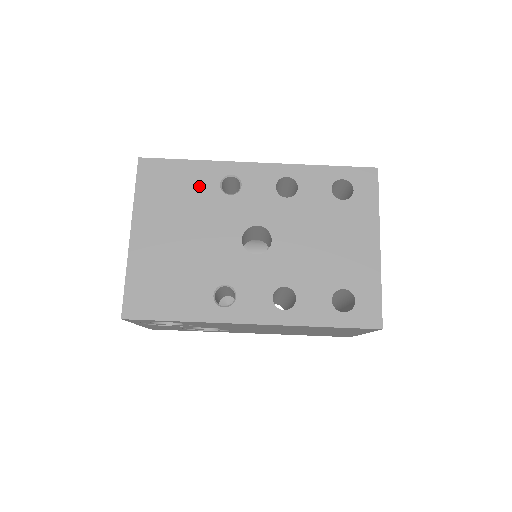
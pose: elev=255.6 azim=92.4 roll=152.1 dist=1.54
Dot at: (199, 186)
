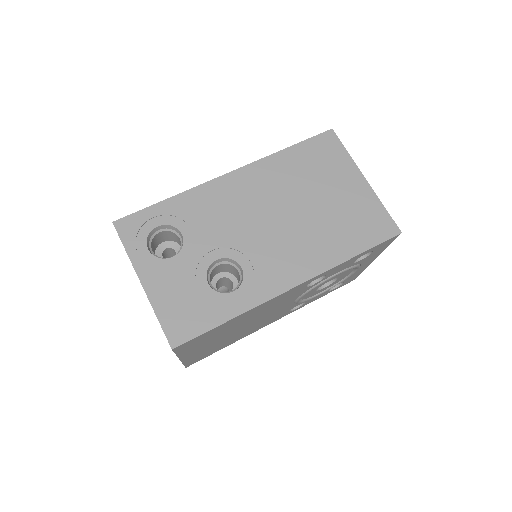
Dot at: occluded
